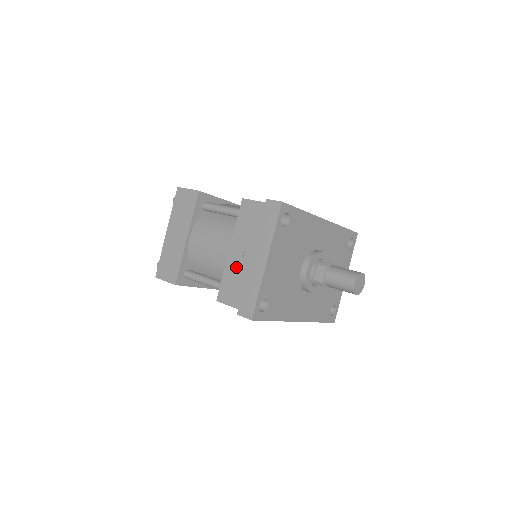
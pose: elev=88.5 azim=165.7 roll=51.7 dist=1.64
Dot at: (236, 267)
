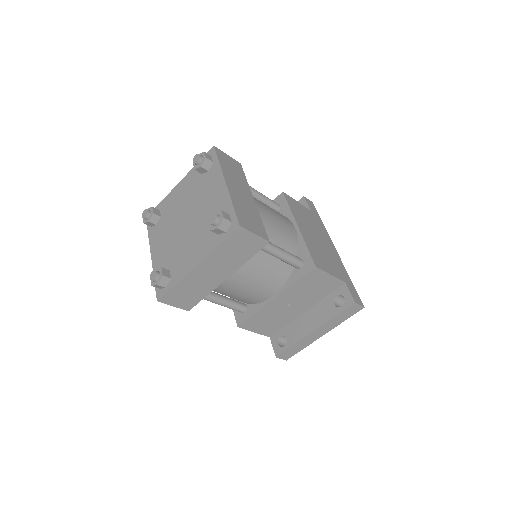
Dot at: (274, 311)
